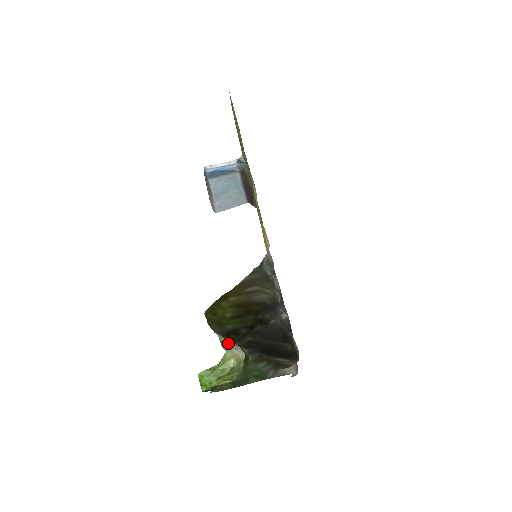
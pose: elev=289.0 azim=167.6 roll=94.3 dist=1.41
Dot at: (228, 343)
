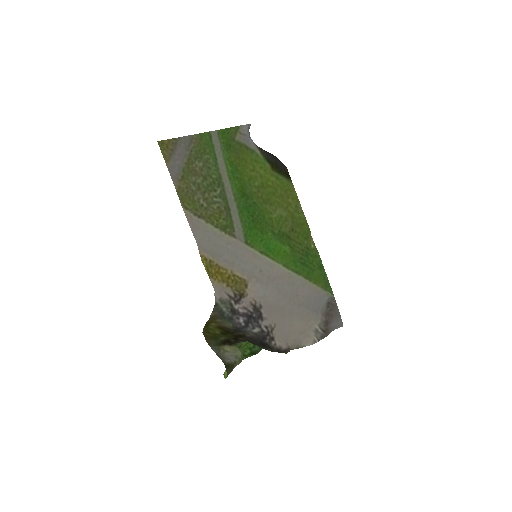
Dot at: (218, 354)
